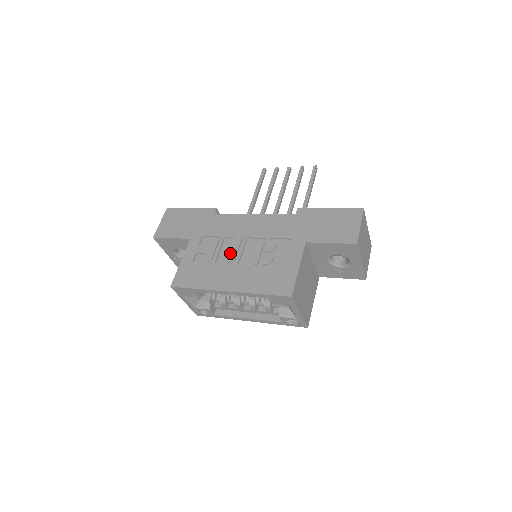
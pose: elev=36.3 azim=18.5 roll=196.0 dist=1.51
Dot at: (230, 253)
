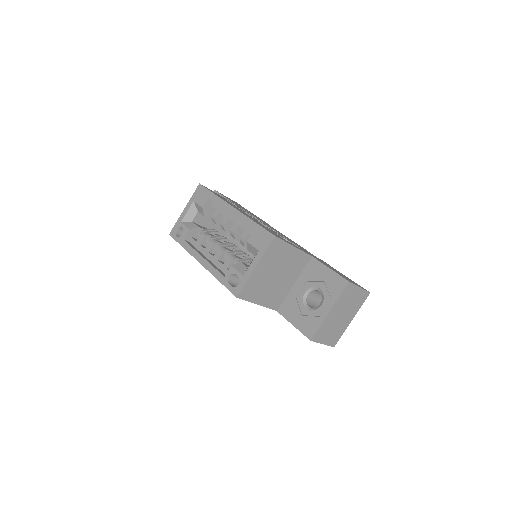
Dot at: occluded
